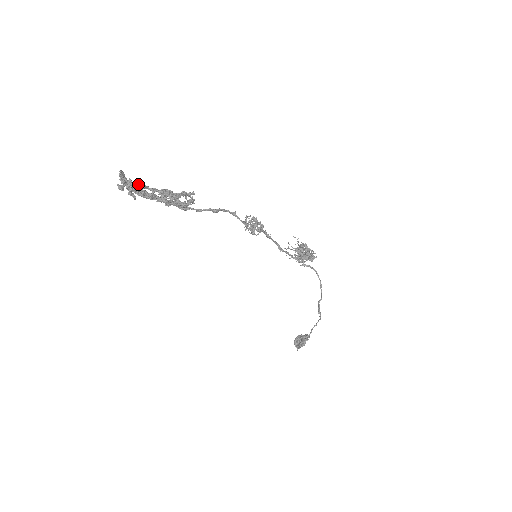
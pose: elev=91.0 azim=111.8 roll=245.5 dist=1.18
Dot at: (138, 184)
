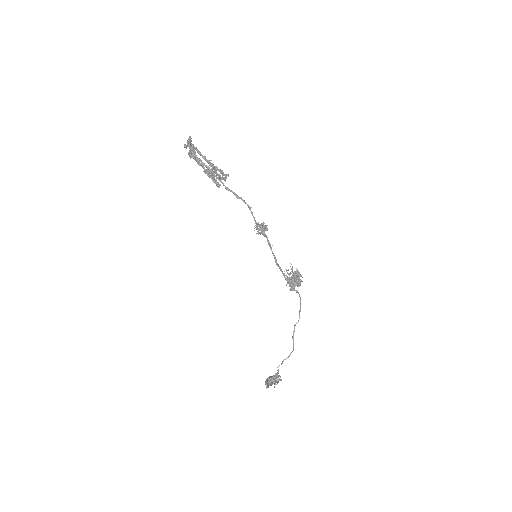
Dot at: occluded
